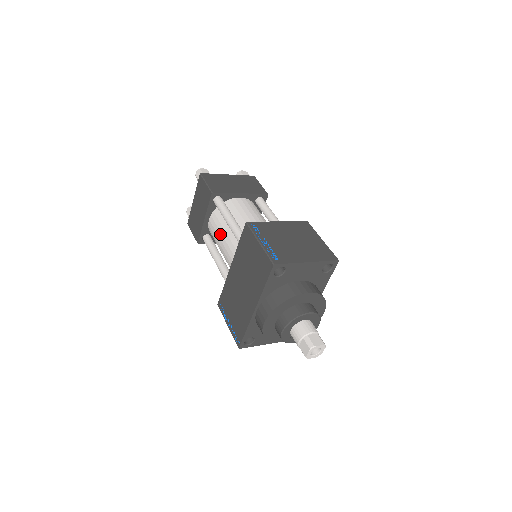
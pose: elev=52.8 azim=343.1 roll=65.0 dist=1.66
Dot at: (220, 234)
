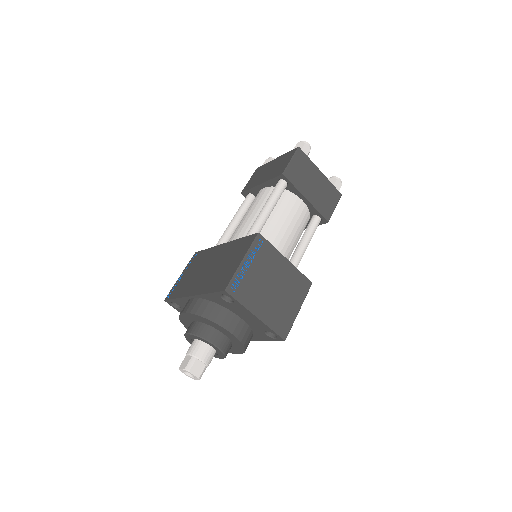
Dot at: (252, 210)
